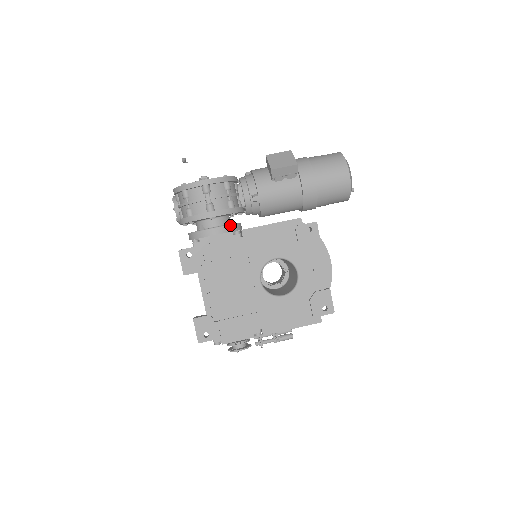
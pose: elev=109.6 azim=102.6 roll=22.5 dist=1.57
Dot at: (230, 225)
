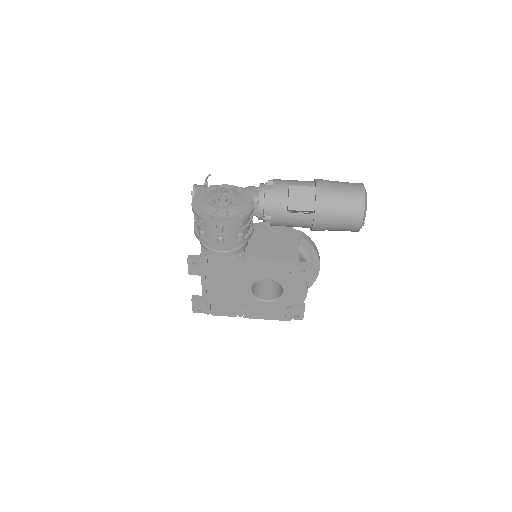
Dot at: (236, 250)
